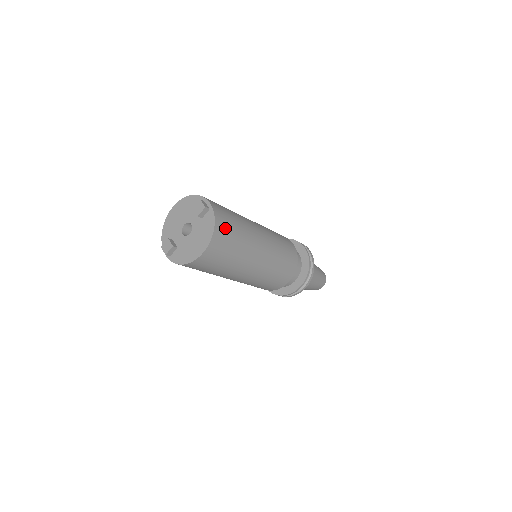
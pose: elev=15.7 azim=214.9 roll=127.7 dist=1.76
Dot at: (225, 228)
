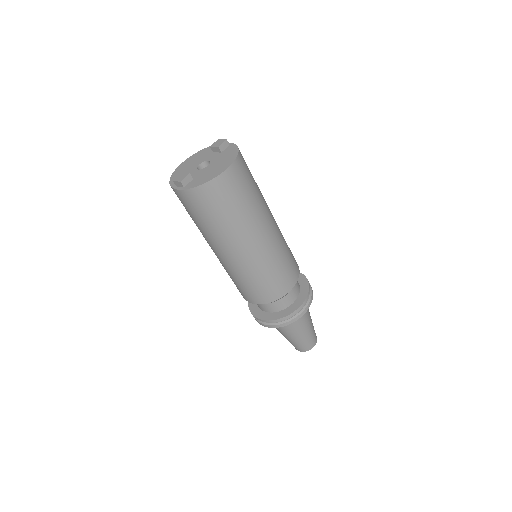
Dot at: (245, 163)
